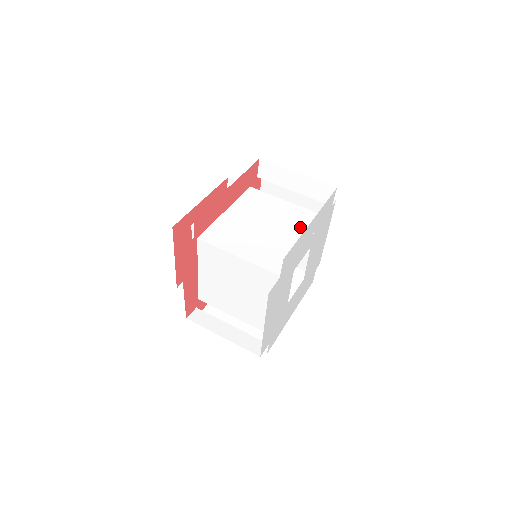
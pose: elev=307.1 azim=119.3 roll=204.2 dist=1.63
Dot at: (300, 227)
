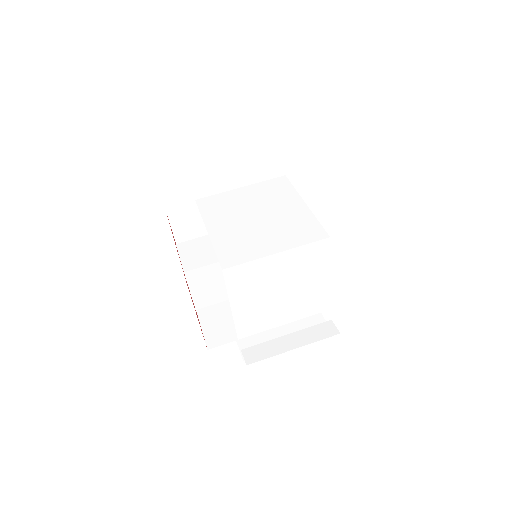
Dot at: (282, 196)
